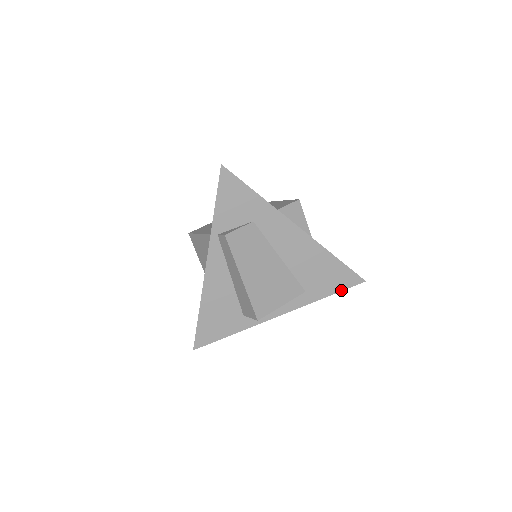
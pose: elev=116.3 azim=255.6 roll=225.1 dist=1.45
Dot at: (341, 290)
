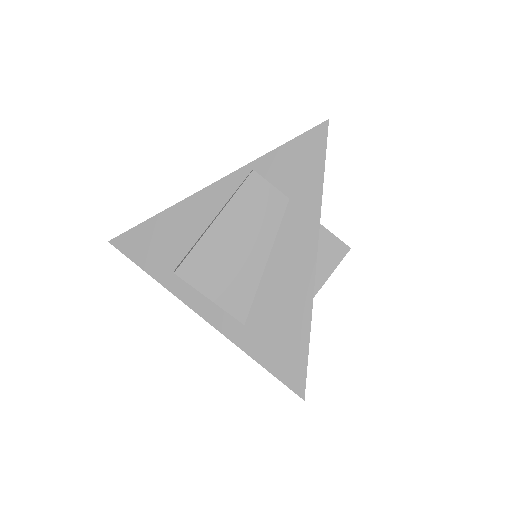
Dot at: (273, 373)
